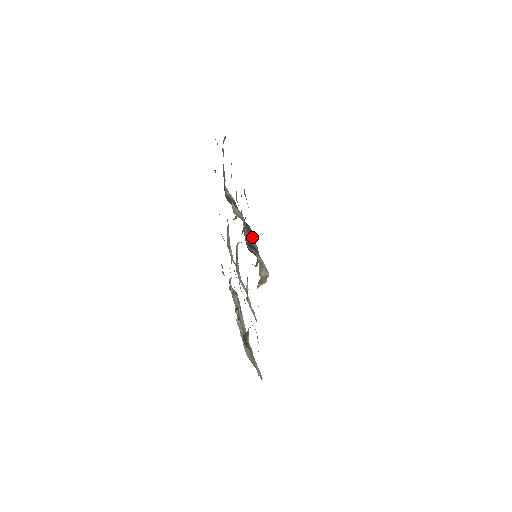
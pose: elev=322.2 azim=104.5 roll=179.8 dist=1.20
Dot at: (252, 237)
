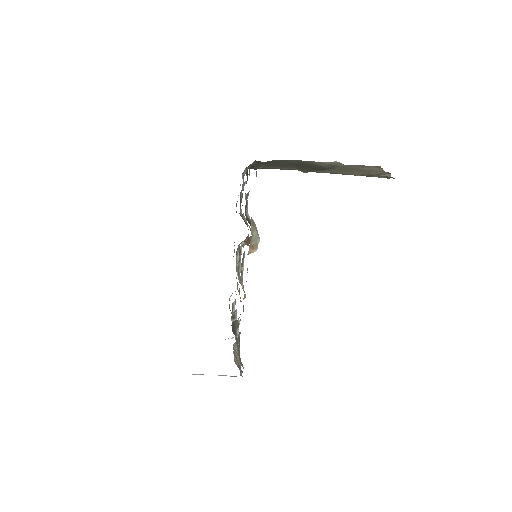
Dot at: occluded
